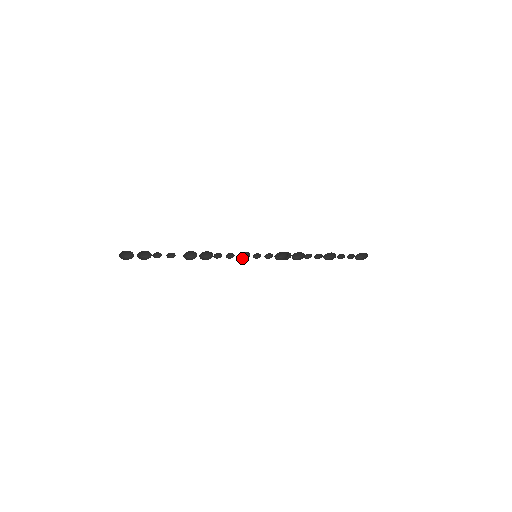
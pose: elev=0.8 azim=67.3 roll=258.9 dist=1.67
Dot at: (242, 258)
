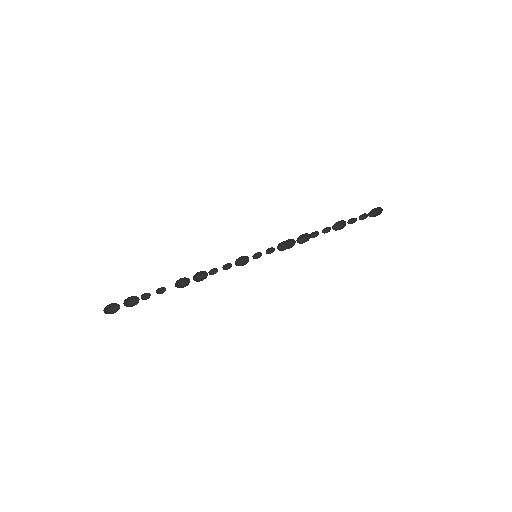
Dot at: (242, 263)
